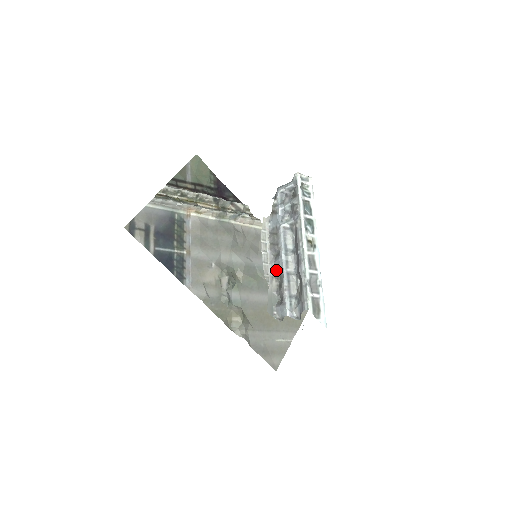
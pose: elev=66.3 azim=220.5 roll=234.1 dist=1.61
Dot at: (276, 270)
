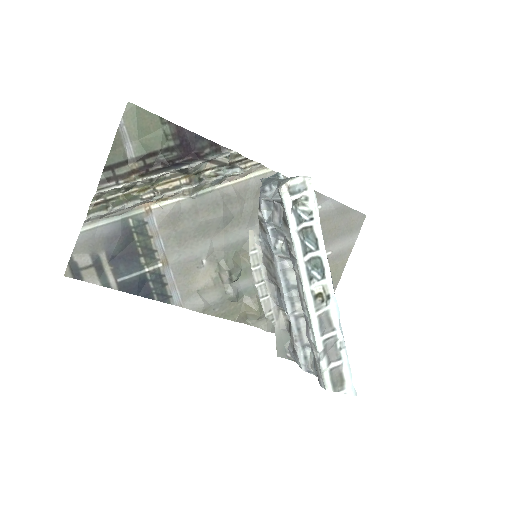
Dot at: (280, 306)
